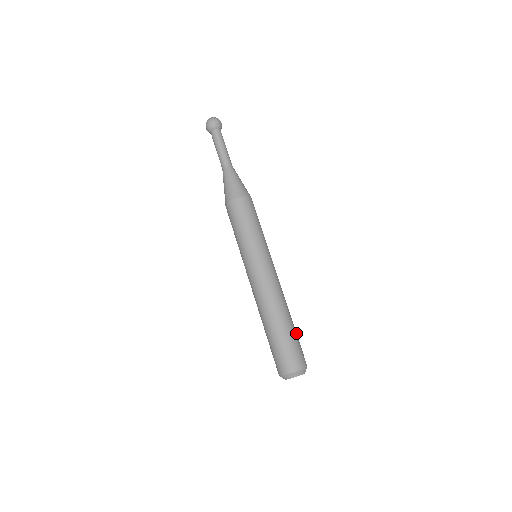
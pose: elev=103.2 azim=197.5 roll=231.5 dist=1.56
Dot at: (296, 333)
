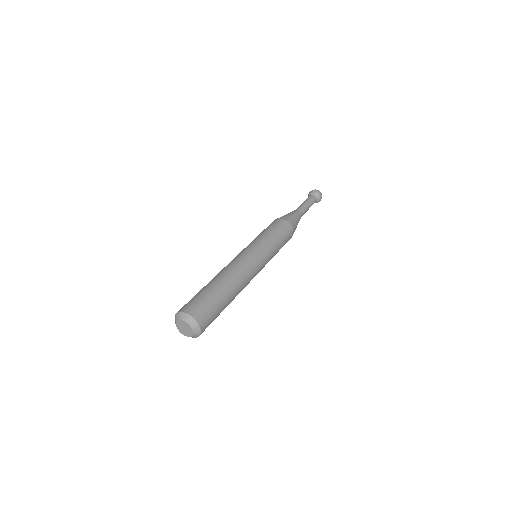
Dot at: (222, 306)
